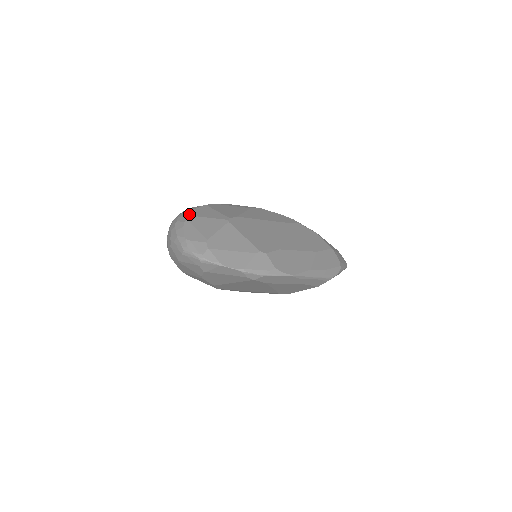
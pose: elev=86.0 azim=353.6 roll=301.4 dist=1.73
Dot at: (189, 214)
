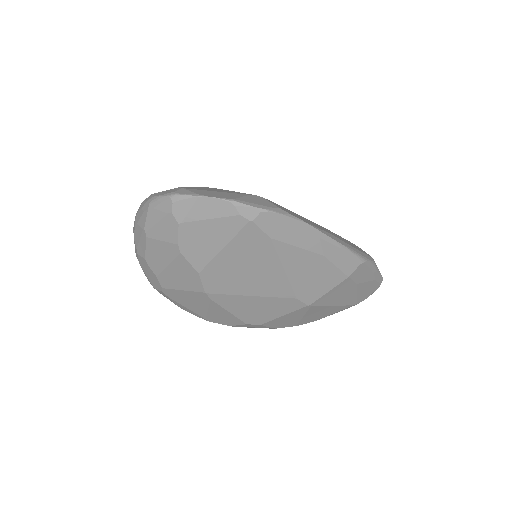
Dot at: occluded
